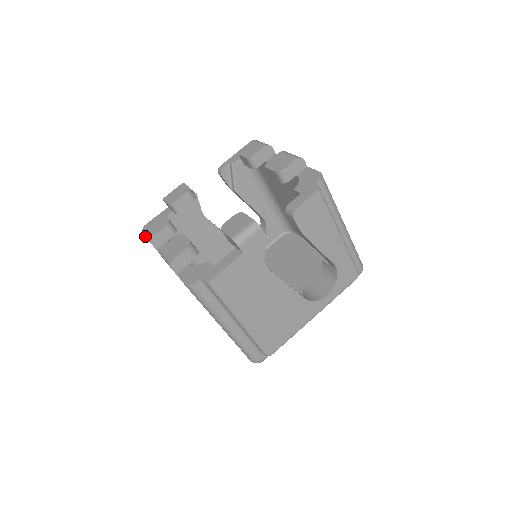
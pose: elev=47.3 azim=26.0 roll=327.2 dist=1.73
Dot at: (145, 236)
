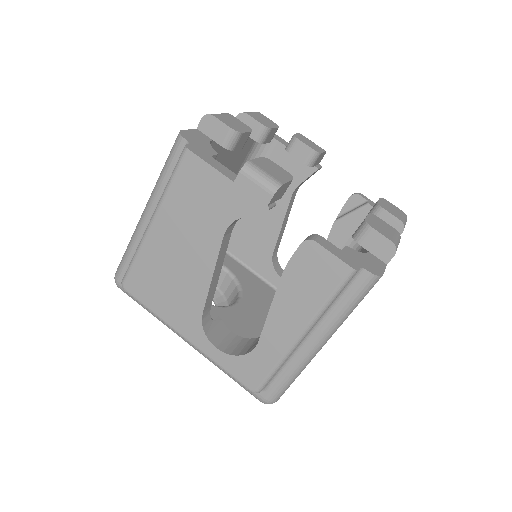
Dot at: occluded
